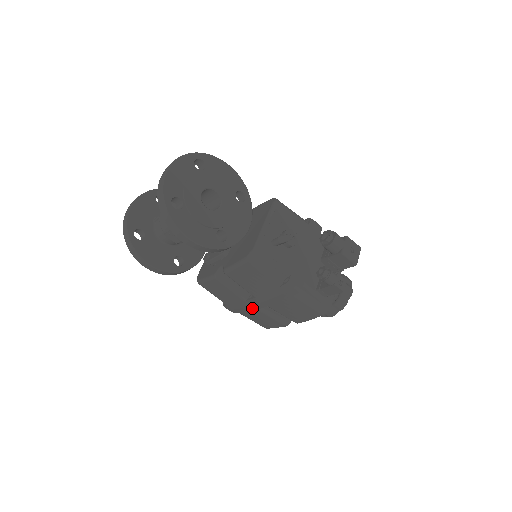
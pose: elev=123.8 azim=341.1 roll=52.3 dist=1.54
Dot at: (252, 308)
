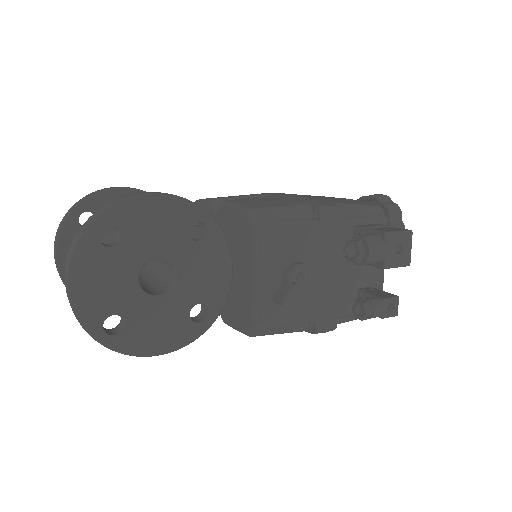
Dot at: occluded
